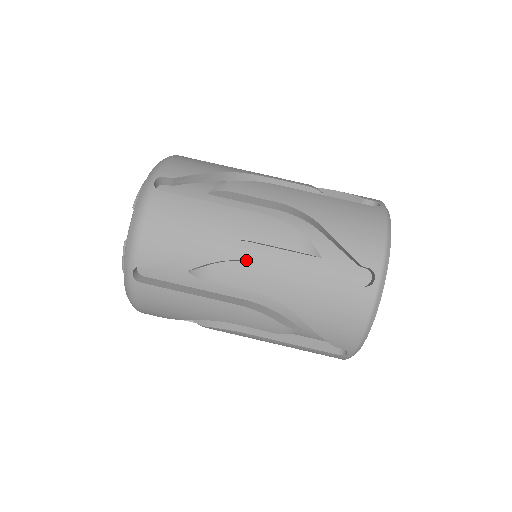
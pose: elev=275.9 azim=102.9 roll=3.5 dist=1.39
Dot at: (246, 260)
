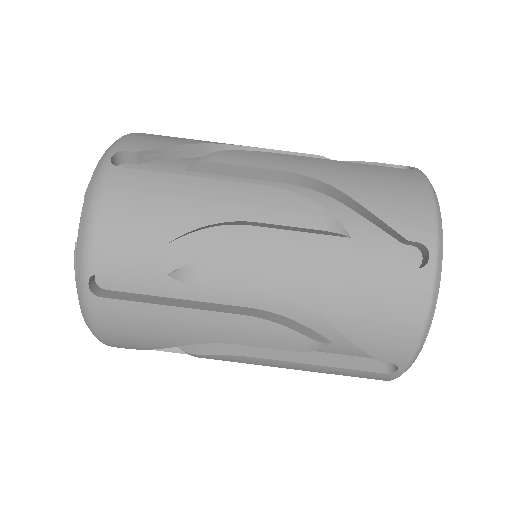
Dot at: occluded
